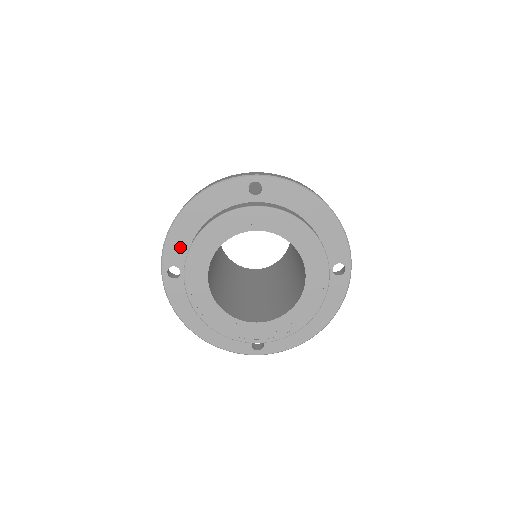
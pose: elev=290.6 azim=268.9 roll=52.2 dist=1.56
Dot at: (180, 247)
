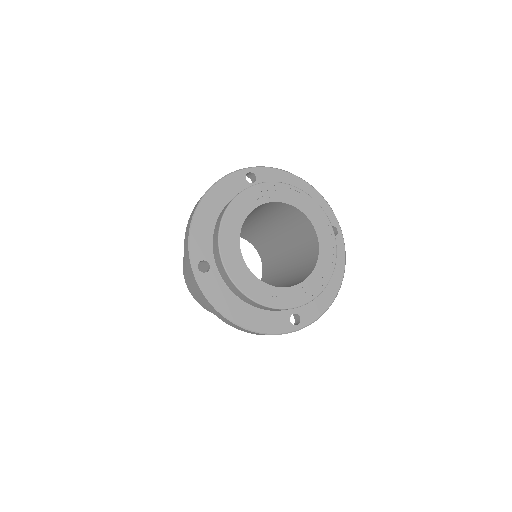
Dot at: (204, 241)
